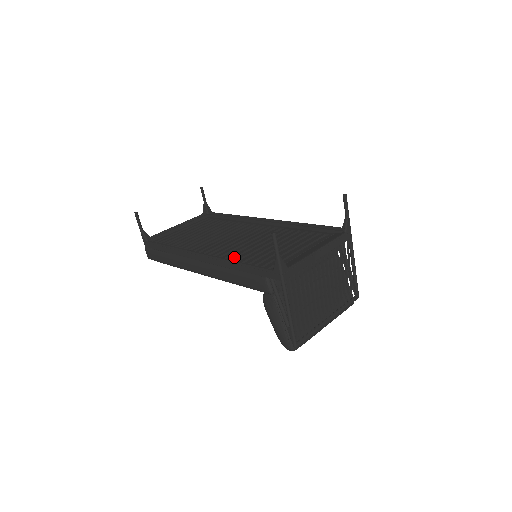
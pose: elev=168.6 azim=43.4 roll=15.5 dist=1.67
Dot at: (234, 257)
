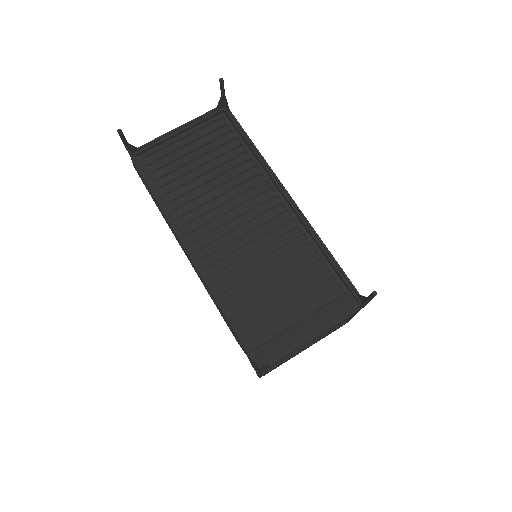
Dot at: (225, 279)
